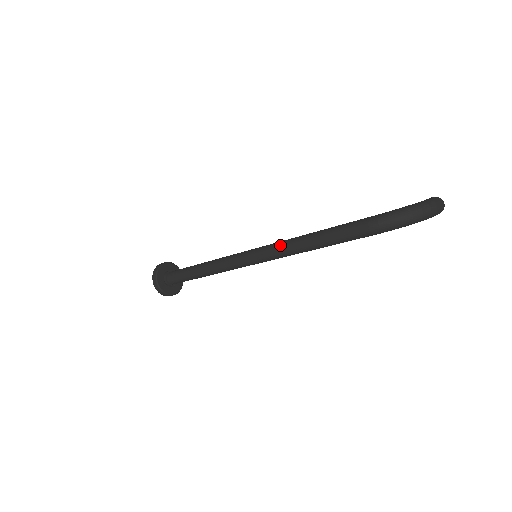
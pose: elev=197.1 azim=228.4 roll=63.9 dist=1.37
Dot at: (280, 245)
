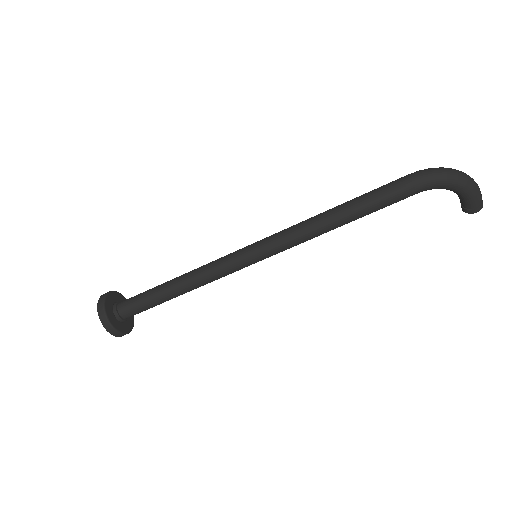
Dot at: occluded
